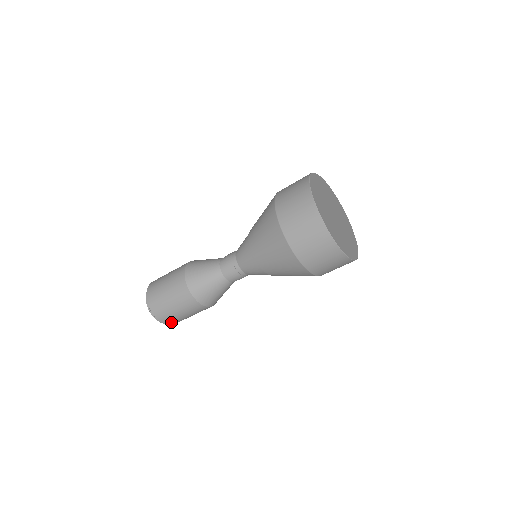
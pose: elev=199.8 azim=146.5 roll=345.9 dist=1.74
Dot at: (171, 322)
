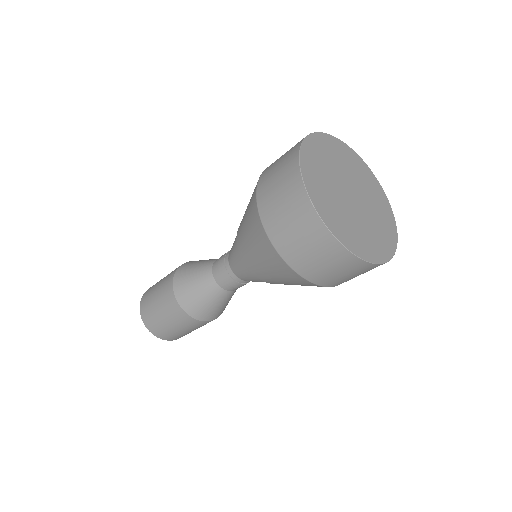
Dot at: occluded
